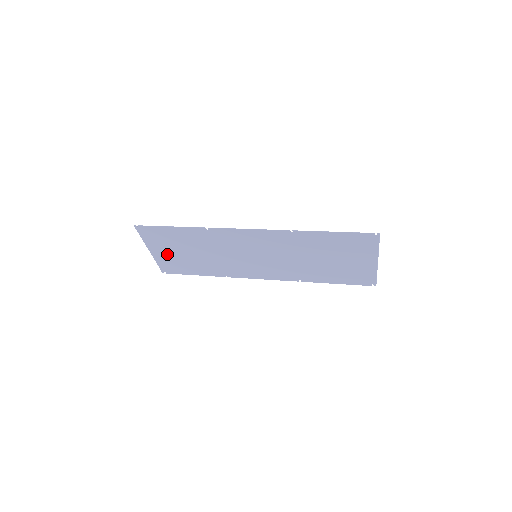
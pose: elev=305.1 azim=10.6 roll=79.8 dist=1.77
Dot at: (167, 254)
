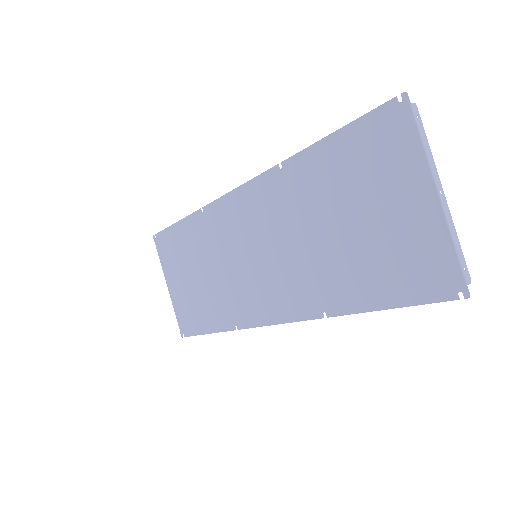
Dot at: (180, 288)
